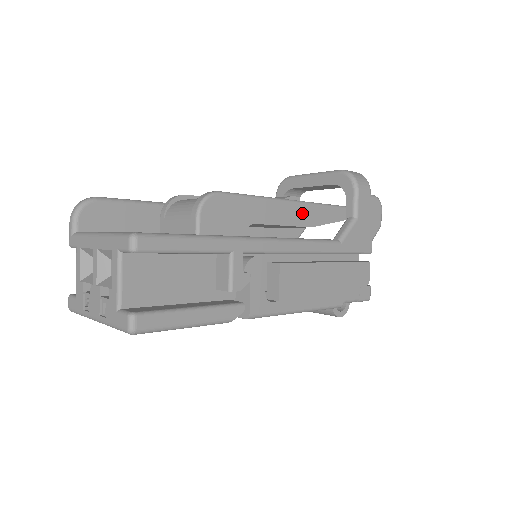
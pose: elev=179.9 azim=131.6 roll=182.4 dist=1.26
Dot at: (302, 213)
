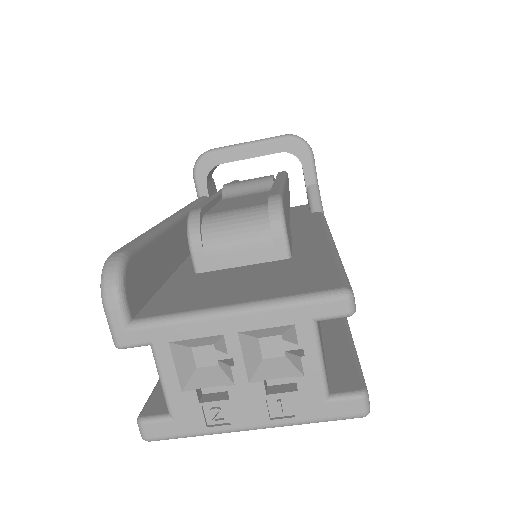
Dot at: occluded
